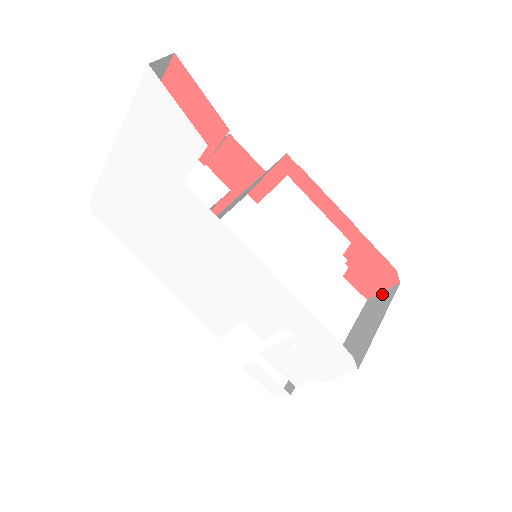
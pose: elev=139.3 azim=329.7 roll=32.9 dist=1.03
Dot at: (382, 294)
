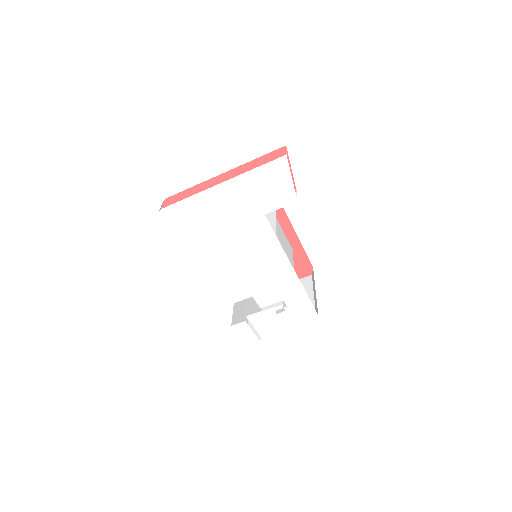
Dot at: (300, 280)
